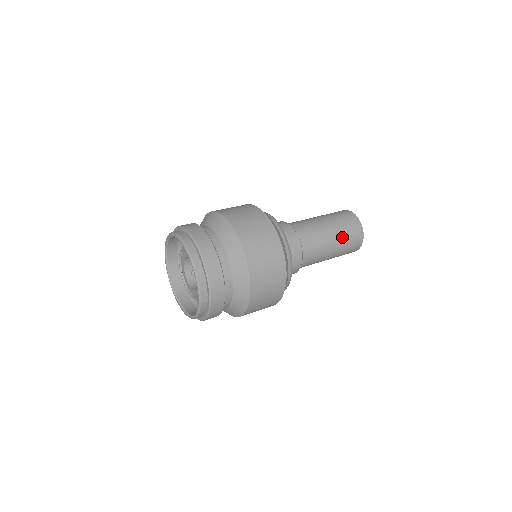
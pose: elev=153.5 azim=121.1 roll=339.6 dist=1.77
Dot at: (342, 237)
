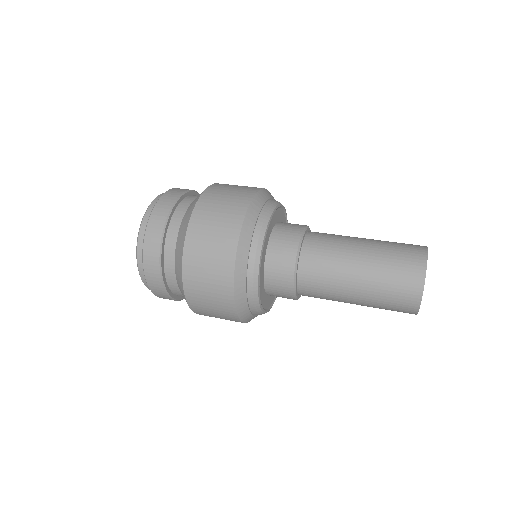
Dot at: (381, 249)
